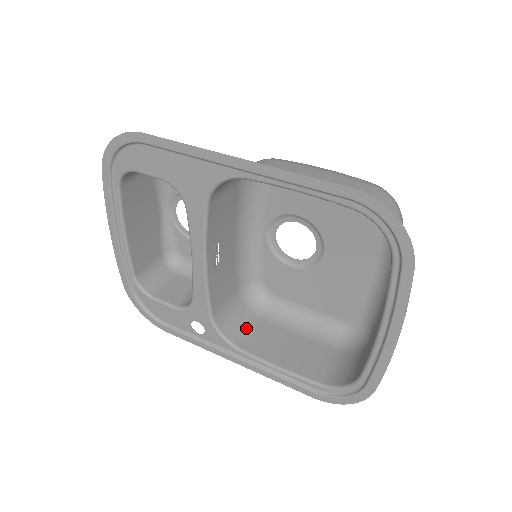
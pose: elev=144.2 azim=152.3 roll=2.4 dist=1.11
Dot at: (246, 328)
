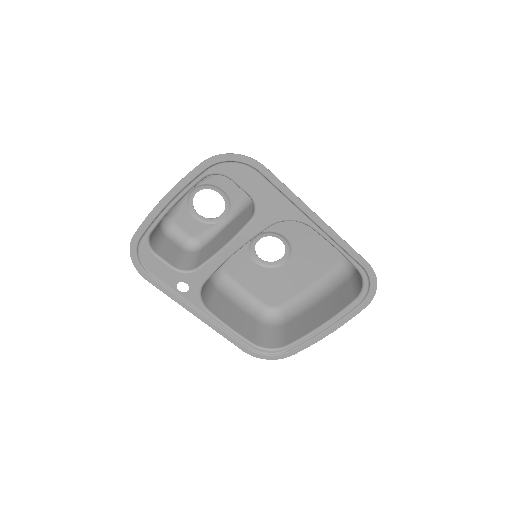
Dot at: (209, 294)
